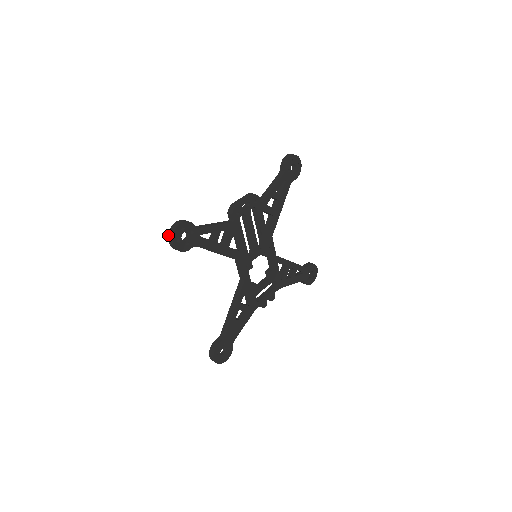
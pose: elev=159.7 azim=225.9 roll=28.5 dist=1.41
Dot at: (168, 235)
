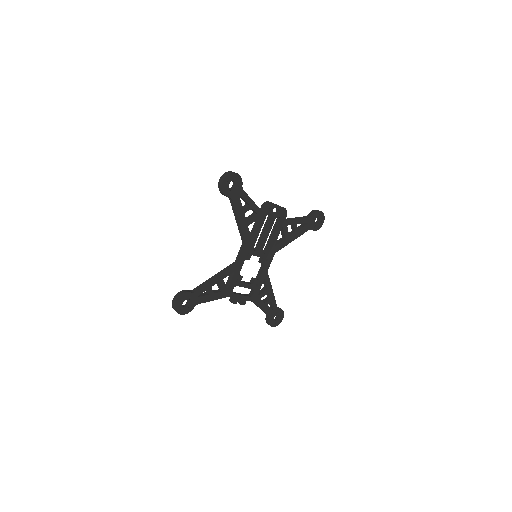
Dot at: (223, 174)
